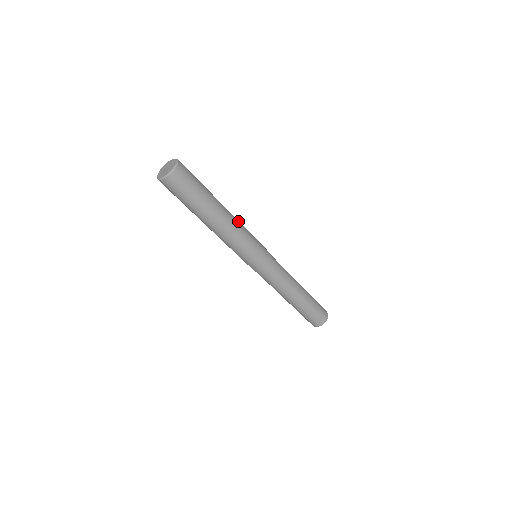
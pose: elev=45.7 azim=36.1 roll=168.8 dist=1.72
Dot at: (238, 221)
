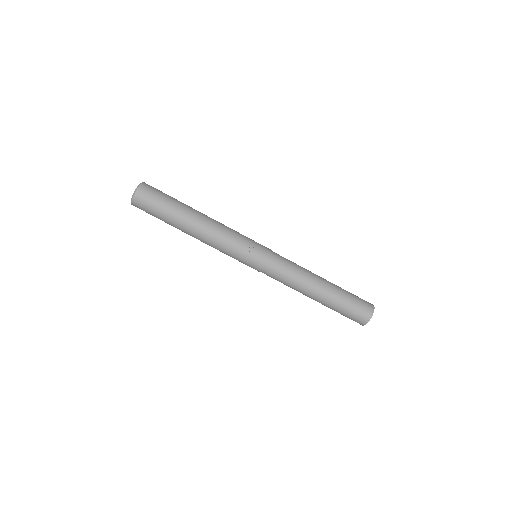
Dot at: occluded
